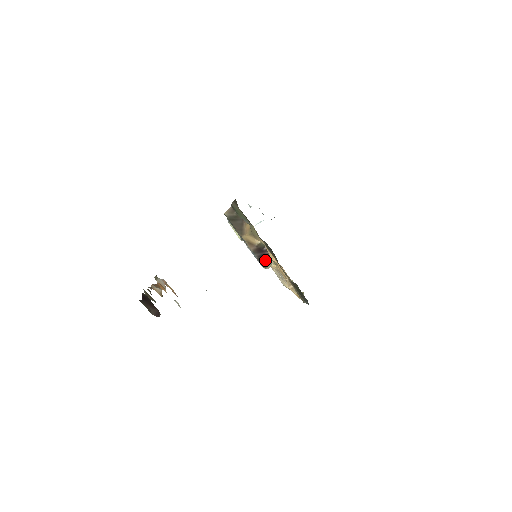
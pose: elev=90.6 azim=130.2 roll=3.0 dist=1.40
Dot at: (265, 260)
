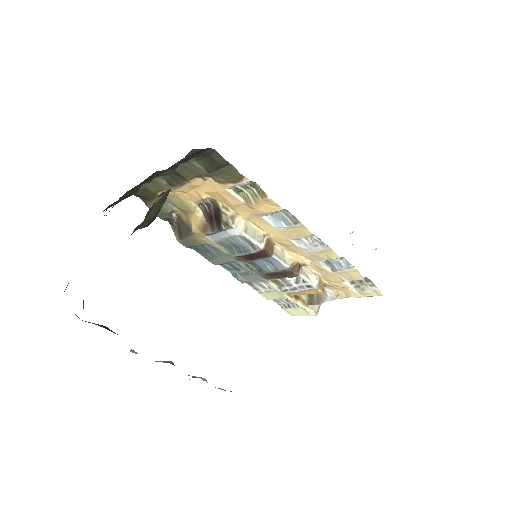
Dot at: (220, 219)
